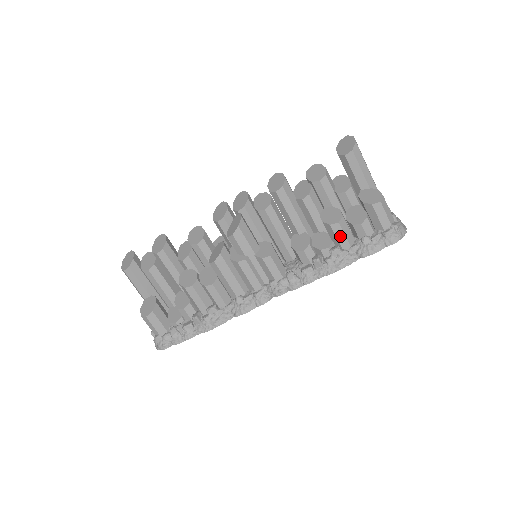
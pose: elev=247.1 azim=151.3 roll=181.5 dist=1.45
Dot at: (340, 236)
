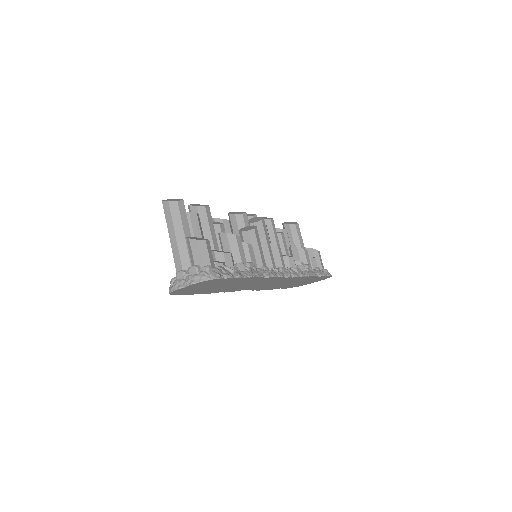
Dot at: (308, 259)
